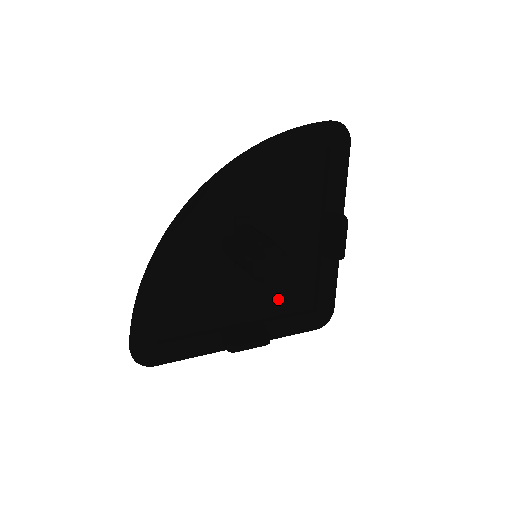
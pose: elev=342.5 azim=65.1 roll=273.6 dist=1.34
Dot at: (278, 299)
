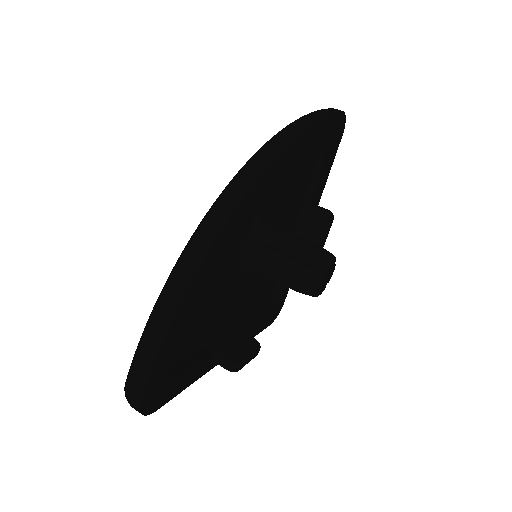
Dot at: (254, 300)
